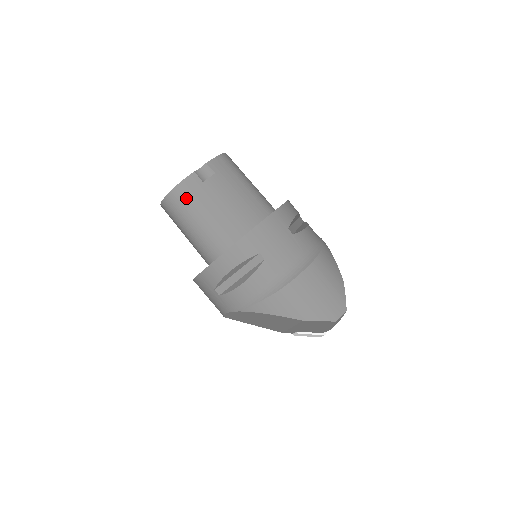
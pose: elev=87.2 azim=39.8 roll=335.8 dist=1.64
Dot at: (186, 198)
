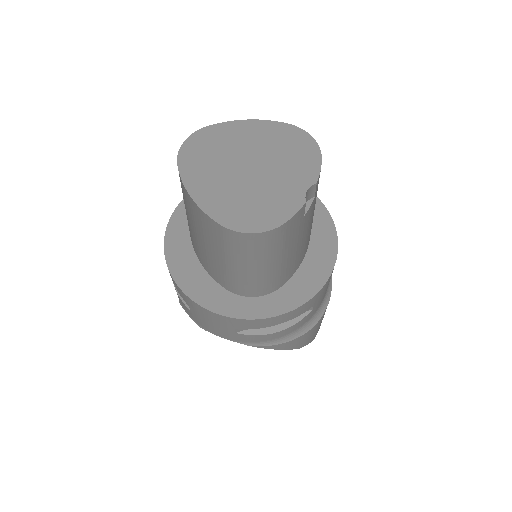
Dot at: (279, 241)
